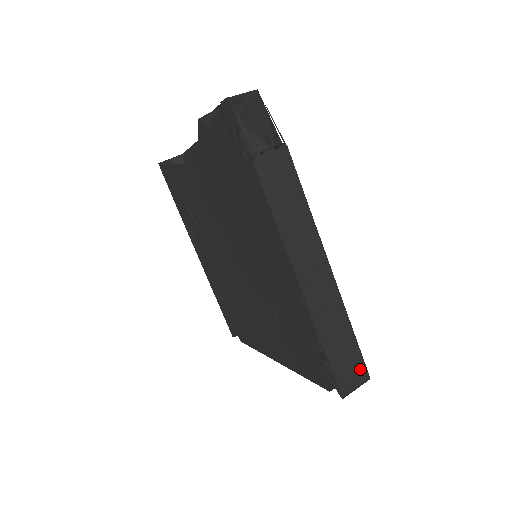
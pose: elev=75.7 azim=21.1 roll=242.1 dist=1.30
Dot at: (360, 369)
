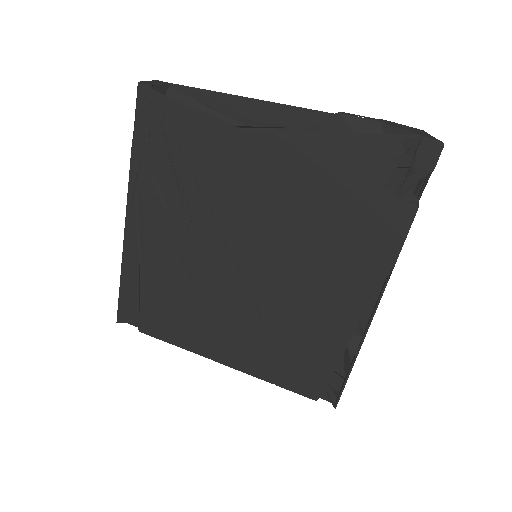
Dot at: occluded
